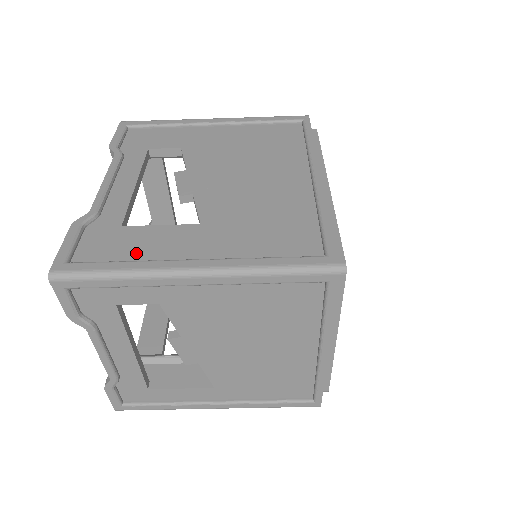
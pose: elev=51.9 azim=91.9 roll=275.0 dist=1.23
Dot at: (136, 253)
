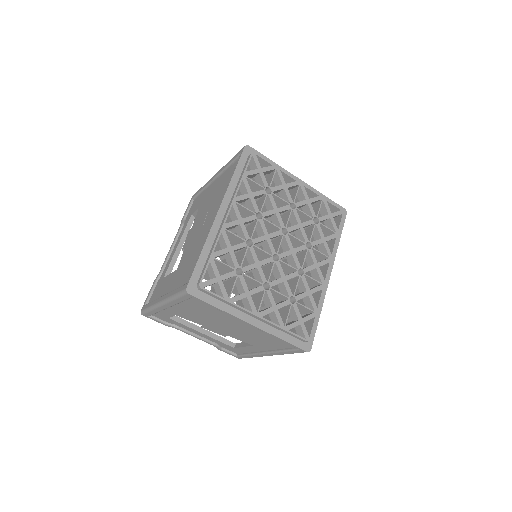
Dot at: (159, 294)
